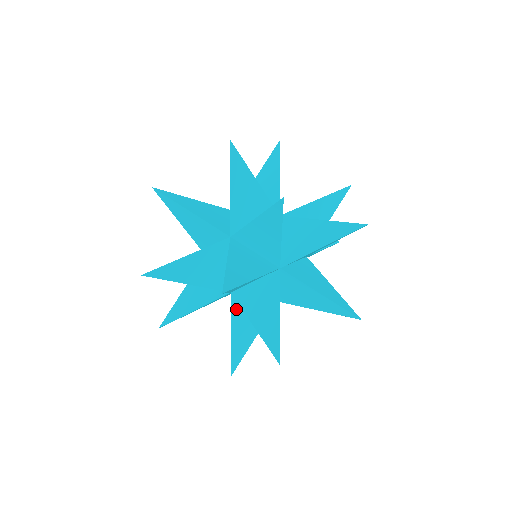
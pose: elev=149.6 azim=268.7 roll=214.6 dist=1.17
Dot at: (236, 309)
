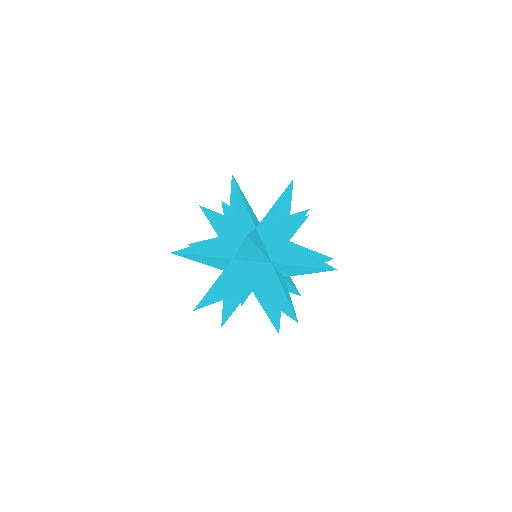
Dot at: (278, 275)
